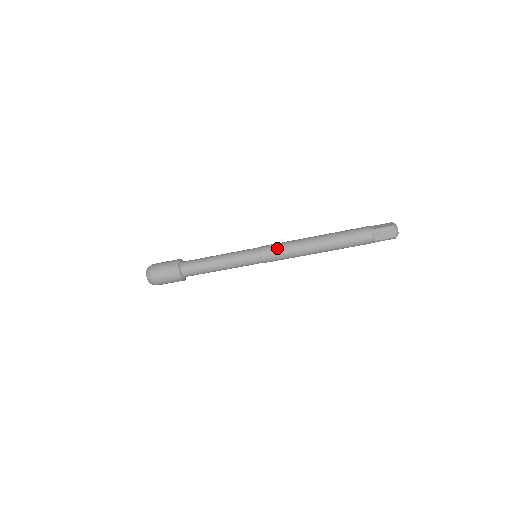
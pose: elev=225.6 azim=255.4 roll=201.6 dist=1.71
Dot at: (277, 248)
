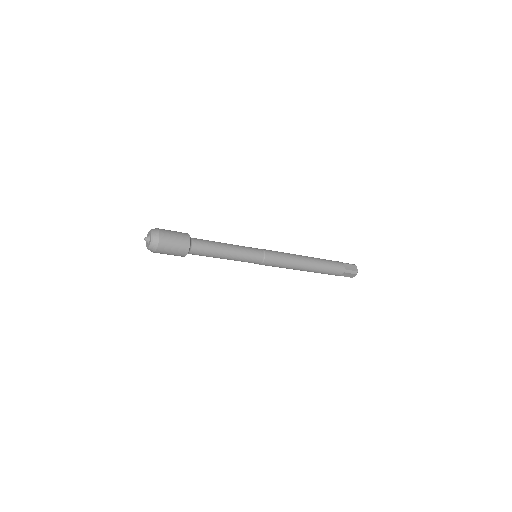
Dot at: (279, 260)
